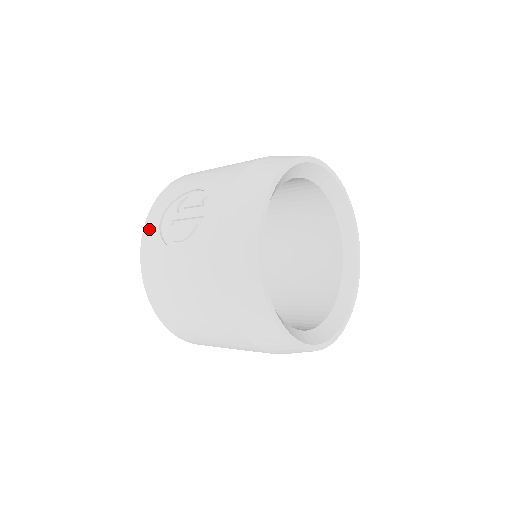
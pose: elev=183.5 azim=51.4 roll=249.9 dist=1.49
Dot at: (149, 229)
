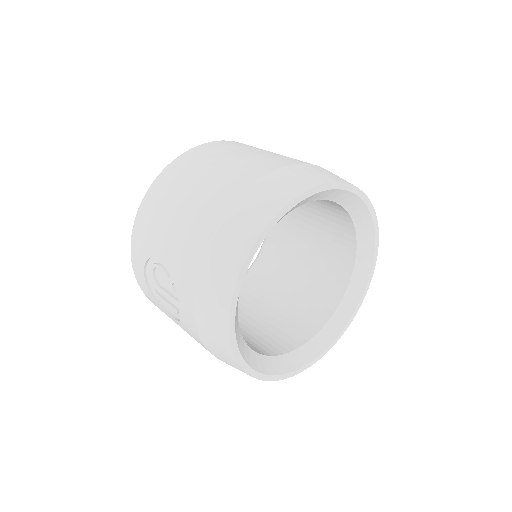
Dot at: (139, 280)
